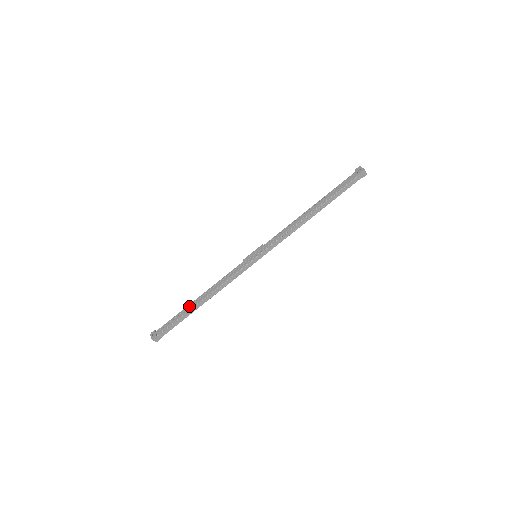
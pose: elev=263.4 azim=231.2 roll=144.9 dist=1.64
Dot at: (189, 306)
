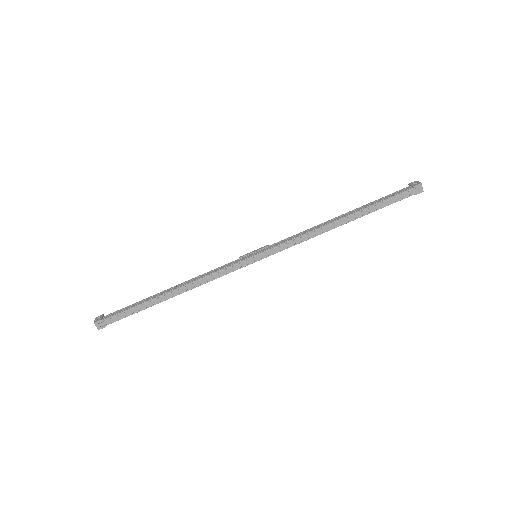
Dot at: (154, 295)
